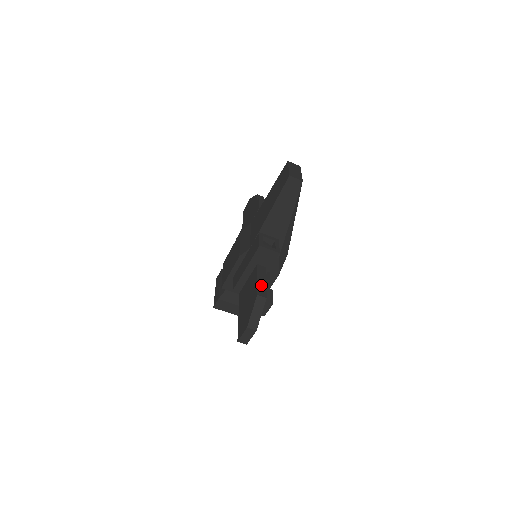
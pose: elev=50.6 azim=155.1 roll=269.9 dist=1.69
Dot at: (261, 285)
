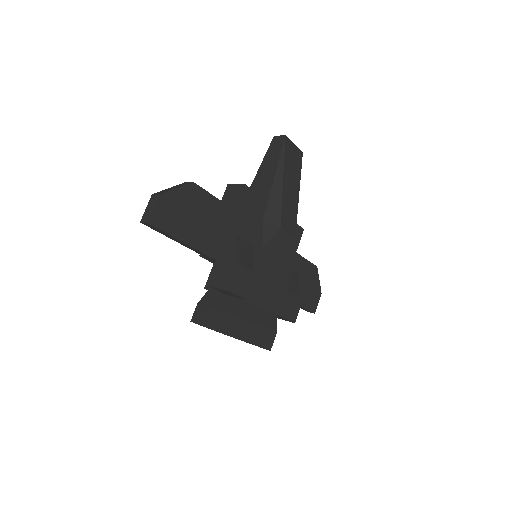
Dot at: occluded
